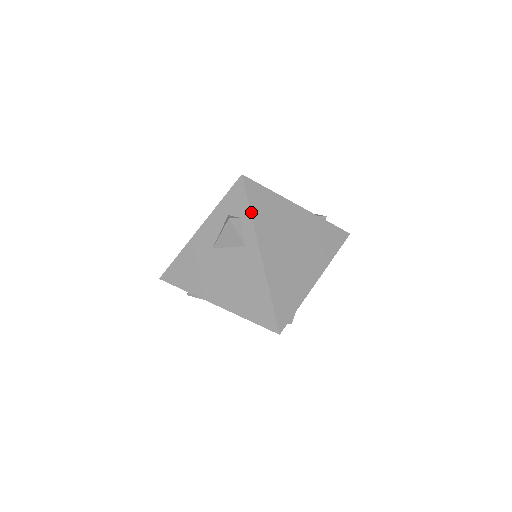
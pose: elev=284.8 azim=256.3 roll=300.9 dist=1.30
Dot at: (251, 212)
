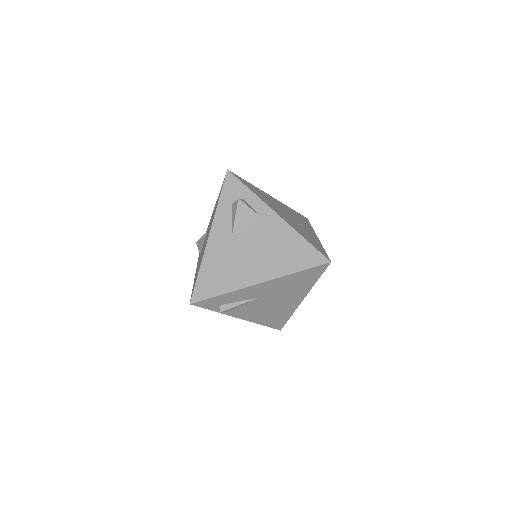
Dot at: (251, 190)
